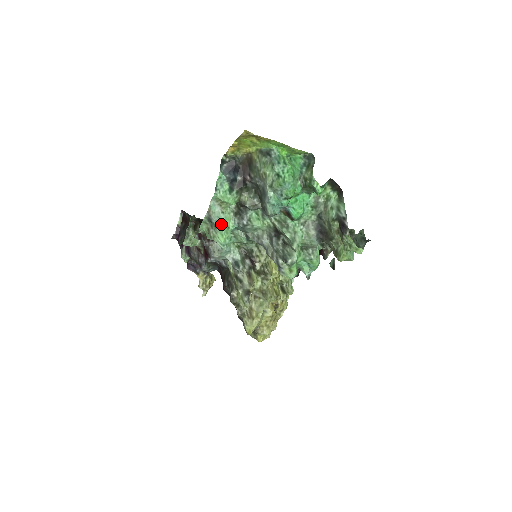
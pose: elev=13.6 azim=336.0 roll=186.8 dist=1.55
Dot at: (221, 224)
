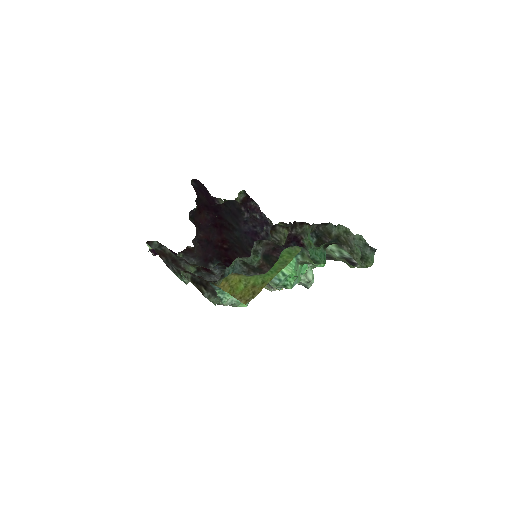
Dot at: (237, 302)
